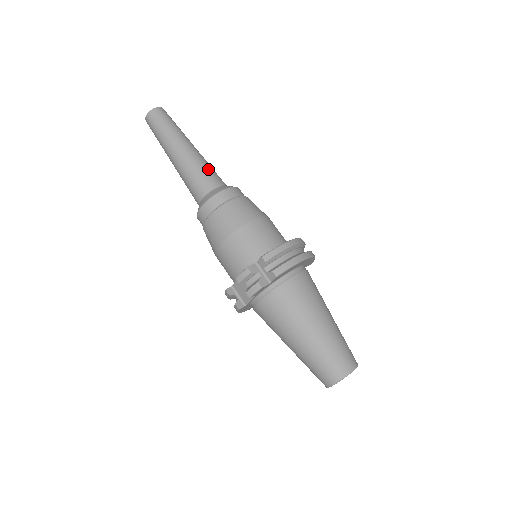
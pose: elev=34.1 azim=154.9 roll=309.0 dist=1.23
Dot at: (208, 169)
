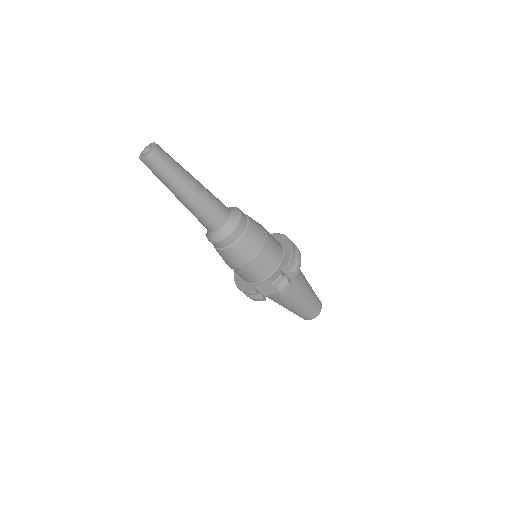
Dot at: (217, 199)
